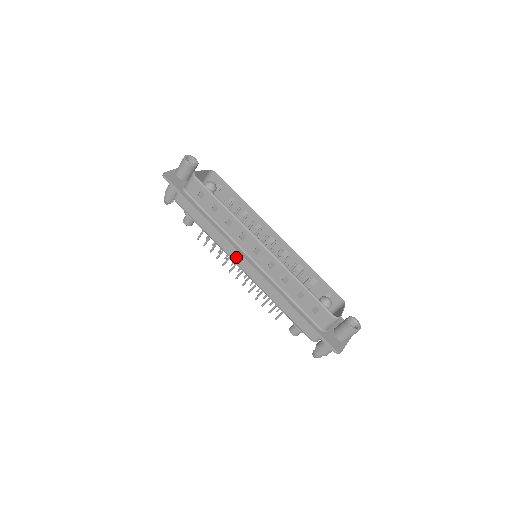
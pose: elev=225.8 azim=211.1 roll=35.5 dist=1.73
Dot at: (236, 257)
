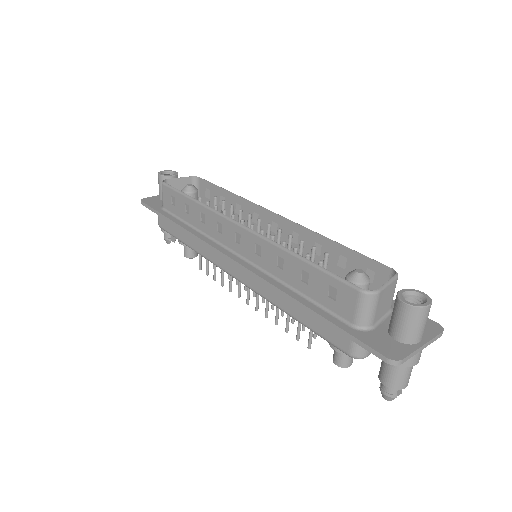
Dot at: (222, 262)
